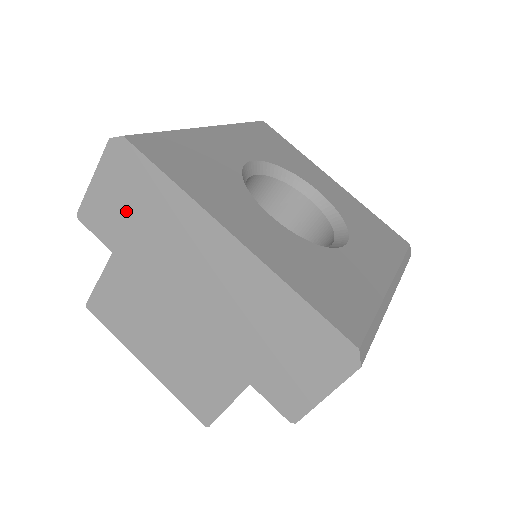
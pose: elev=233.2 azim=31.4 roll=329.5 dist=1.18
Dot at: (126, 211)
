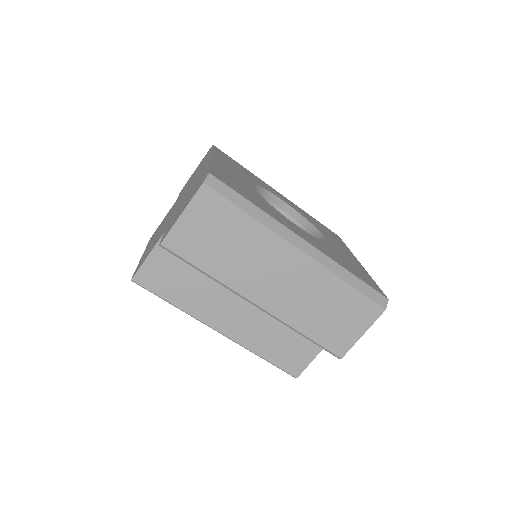
Dot at: occluded
